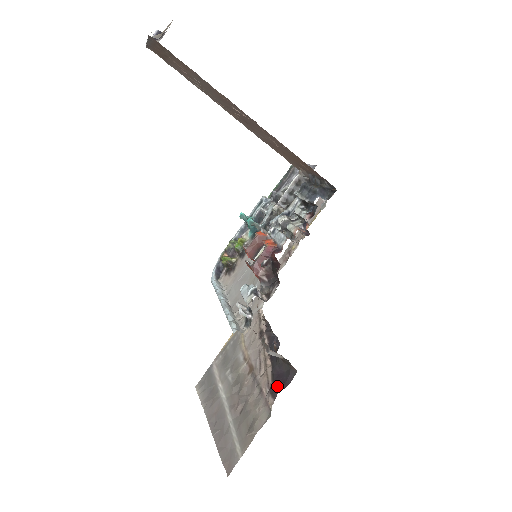
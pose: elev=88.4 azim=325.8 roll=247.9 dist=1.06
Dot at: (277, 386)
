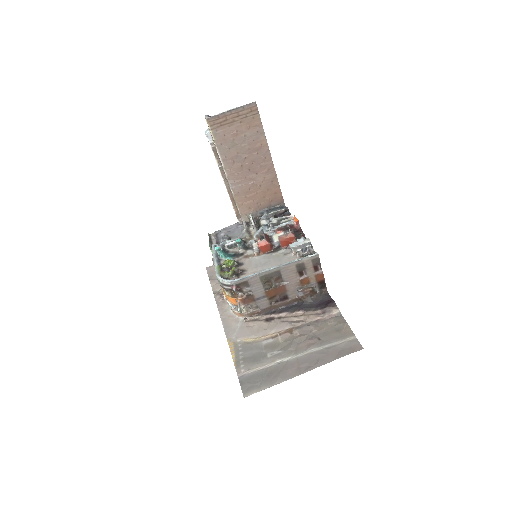
Dot at: (328, 302)
